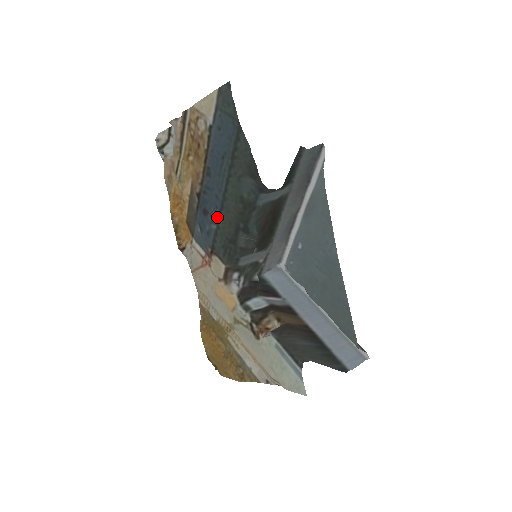
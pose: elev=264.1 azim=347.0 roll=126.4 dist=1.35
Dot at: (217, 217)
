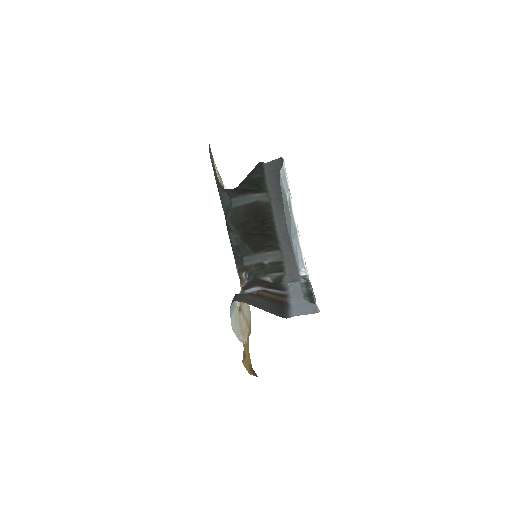
Dot at: occluded
